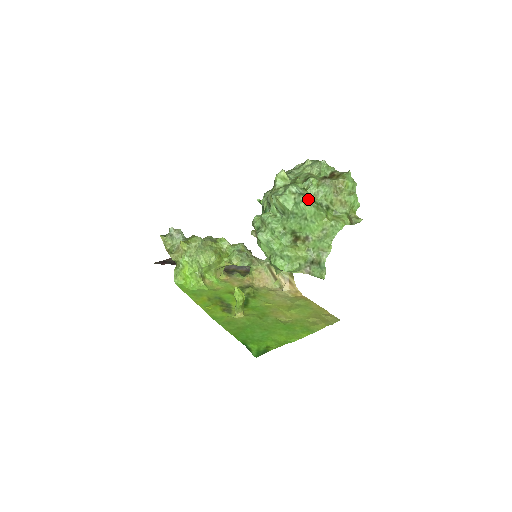
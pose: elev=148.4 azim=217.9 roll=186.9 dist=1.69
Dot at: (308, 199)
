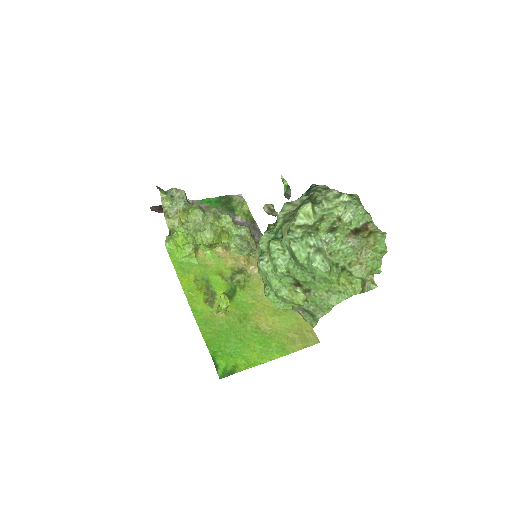
Dot at: (324, 260)
